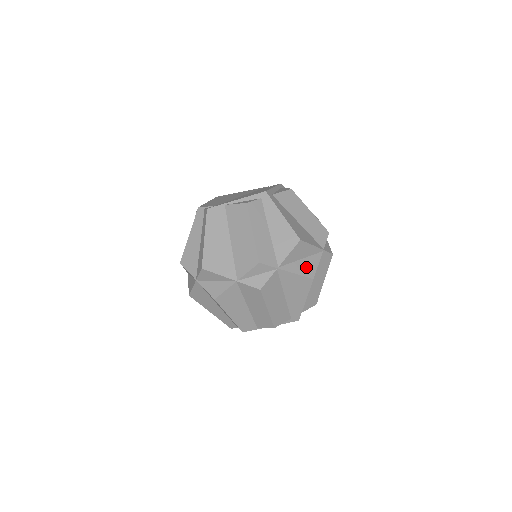
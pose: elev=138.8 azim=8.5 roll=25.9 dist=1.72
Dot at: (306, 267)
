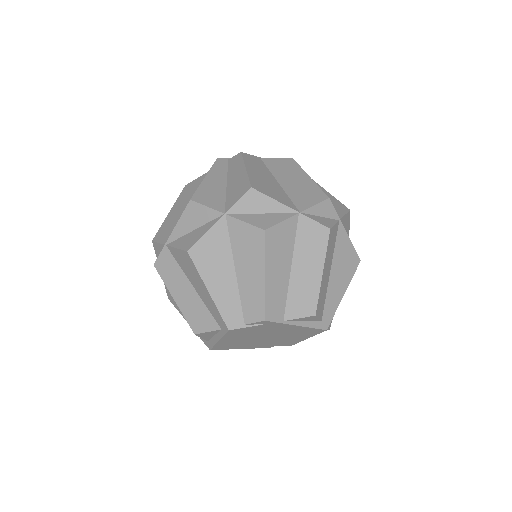
Dot at: occluded
